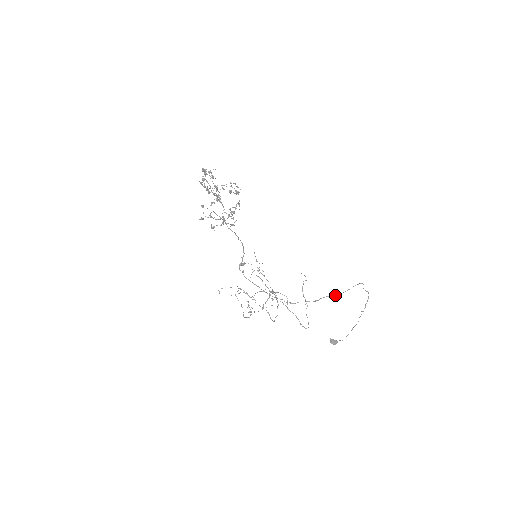
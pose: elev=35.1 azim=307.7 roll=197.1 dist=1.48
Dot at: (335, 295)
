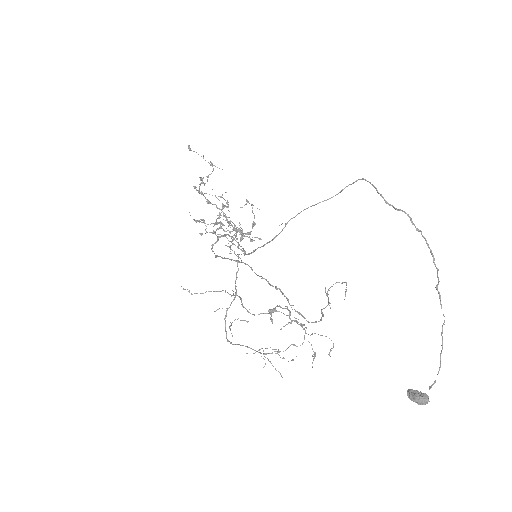
Dot at: (313, 205)
